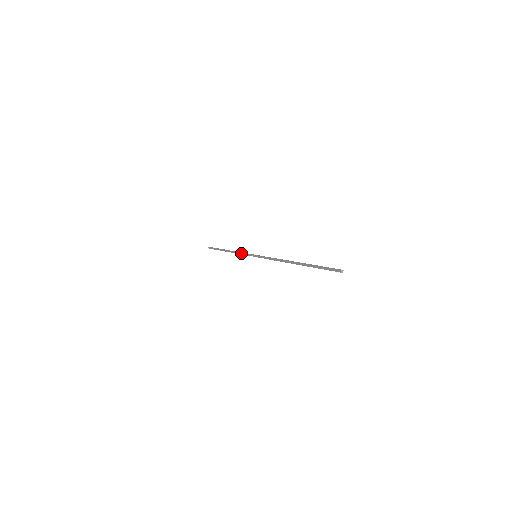
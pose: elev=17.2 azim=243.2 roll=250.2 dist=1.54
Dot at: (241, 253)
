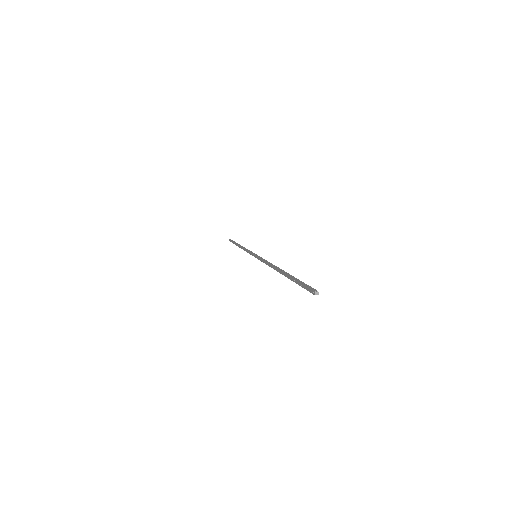
Dot at: (246, 251)
